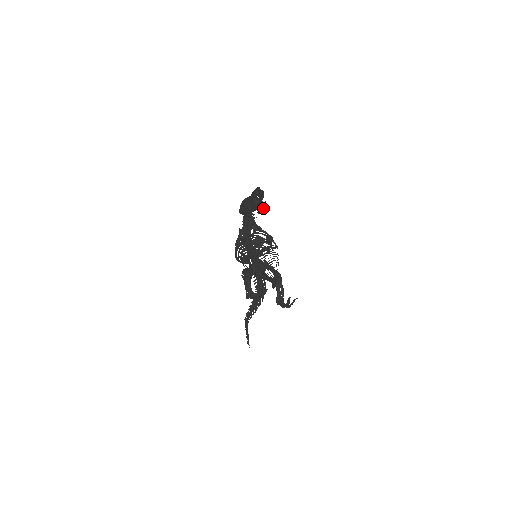
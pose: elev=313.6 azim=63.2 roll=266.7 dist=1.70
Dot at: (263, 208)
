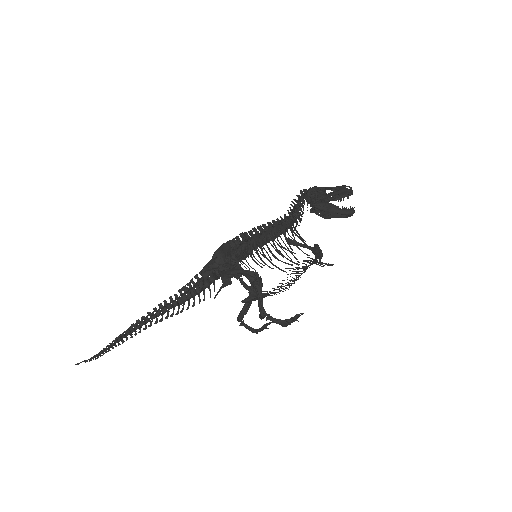
Dot at: occluded
